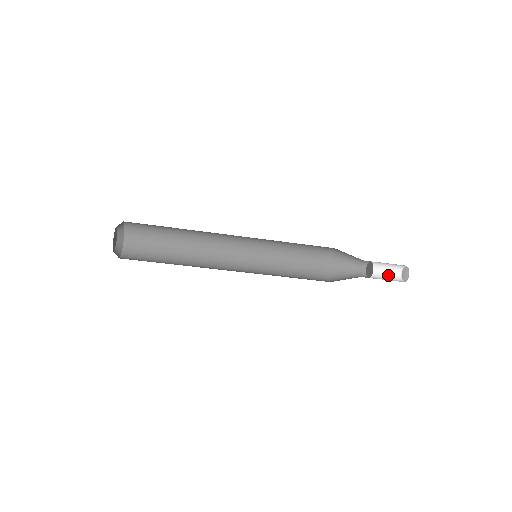
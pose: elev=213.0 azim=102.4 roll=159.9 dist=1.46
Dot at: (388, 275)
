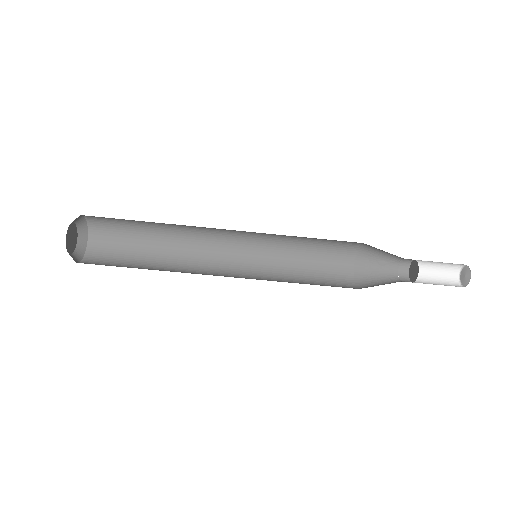
Dot at: (443, 284)
